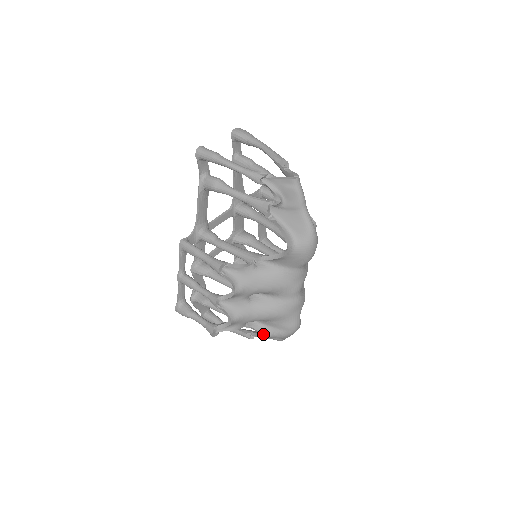
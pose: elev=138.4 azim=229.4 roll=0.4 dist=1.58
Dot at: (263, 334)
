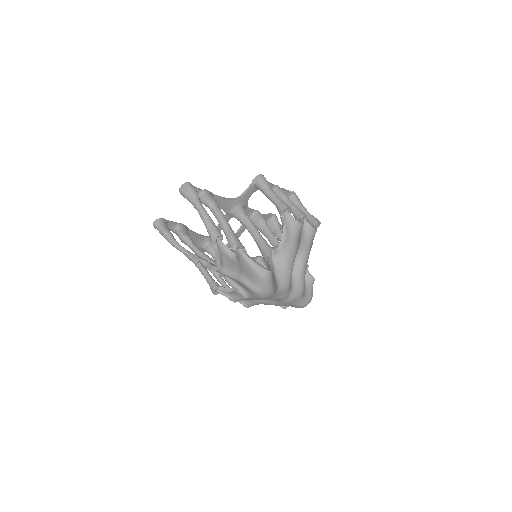
Dot at: (281, 306)
